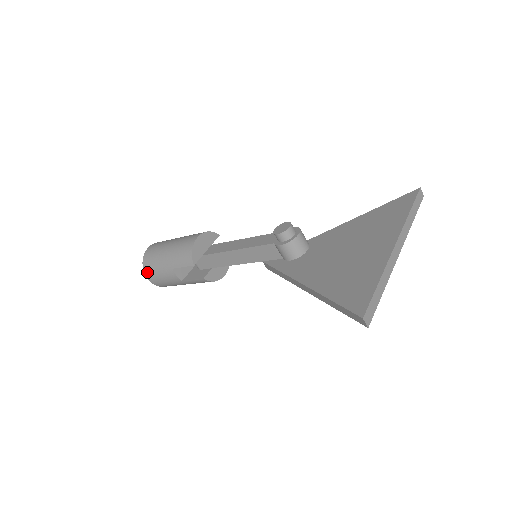
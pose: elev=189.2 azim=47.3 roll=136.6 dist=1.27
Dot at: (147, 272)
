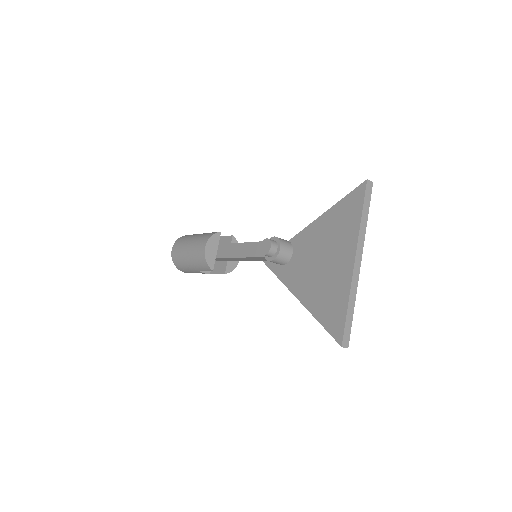
Dot at: (181, 270)
